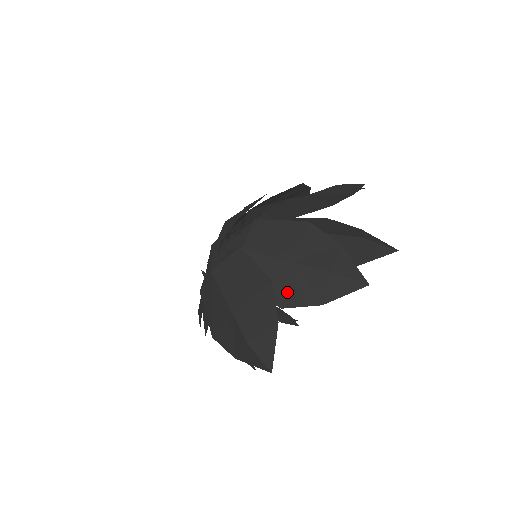
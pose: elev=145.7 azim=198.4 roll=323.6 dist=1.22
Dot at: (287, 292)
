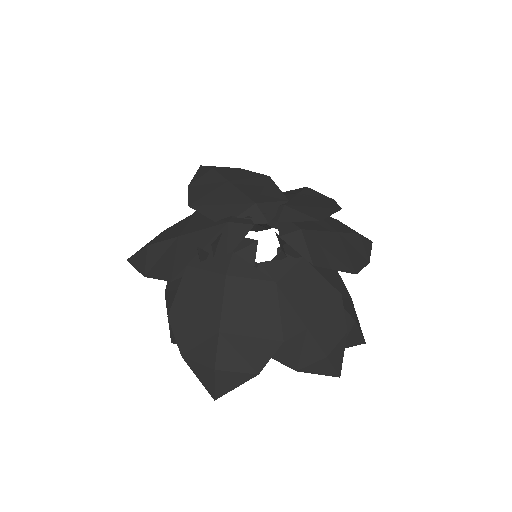
Dot at: occluded
